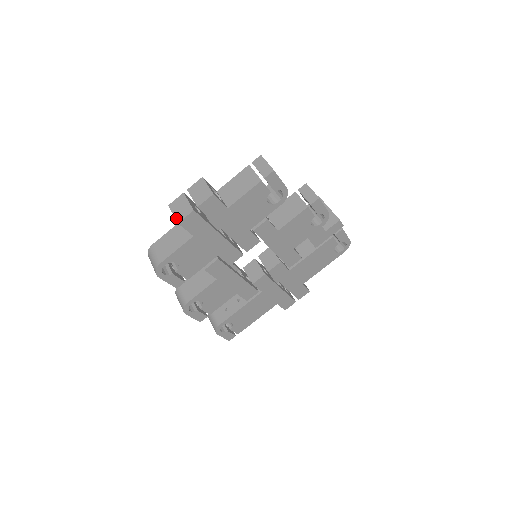
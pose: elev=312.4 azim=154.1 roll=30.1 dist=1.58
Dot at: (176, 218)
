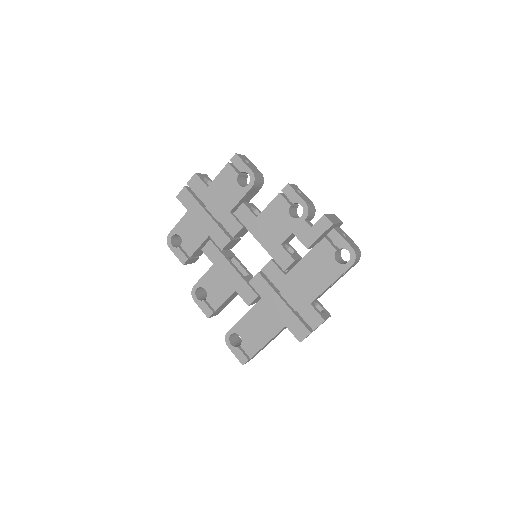
Dot at: occluded
